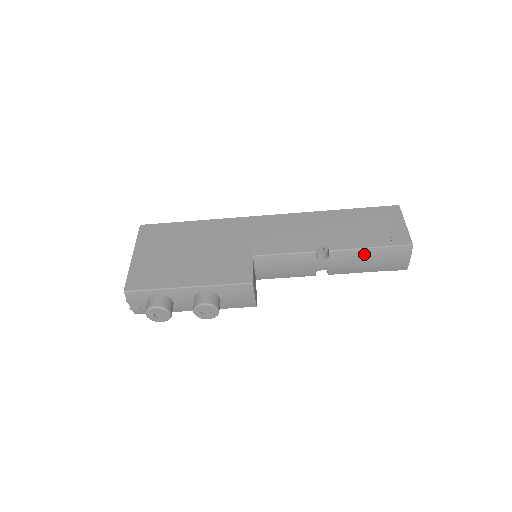
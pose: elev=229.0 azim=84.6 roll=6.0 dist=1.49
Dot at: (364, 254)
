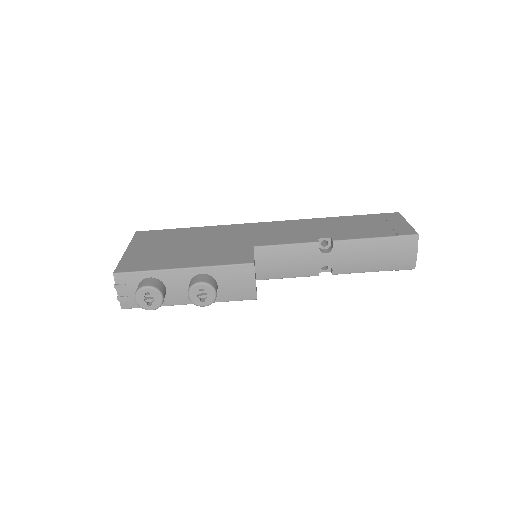
Dot at: (369, 246)
